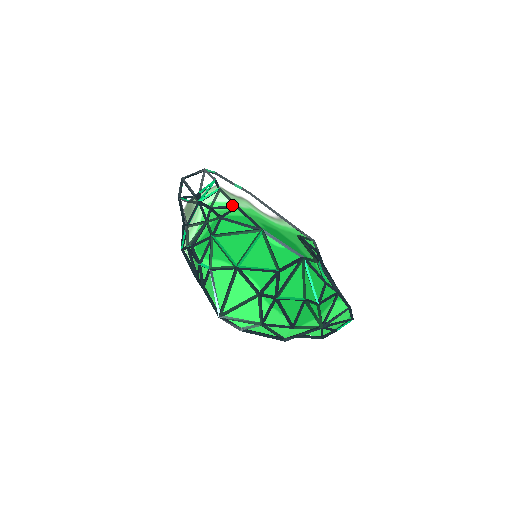
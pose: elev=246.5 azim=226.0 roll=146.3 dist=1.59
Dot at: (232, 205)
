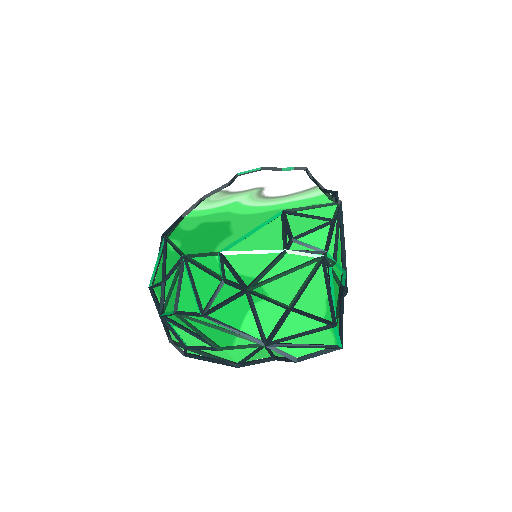
Dot at: (188, 214)
